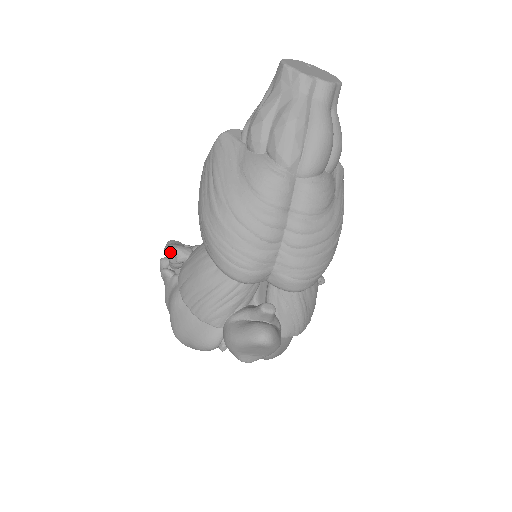
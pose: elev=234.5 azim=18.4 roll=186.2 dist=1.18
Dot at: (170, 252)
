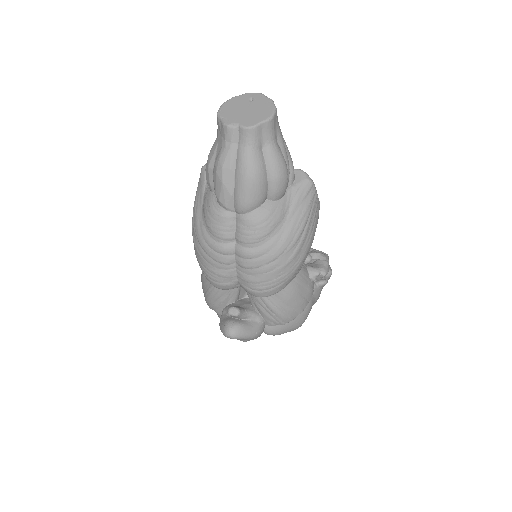
Dot at: occluded
